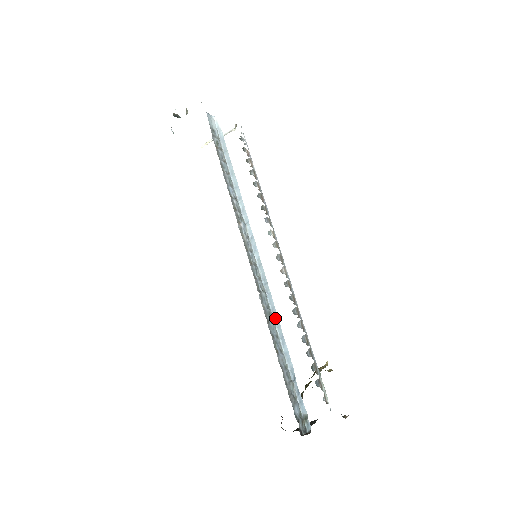
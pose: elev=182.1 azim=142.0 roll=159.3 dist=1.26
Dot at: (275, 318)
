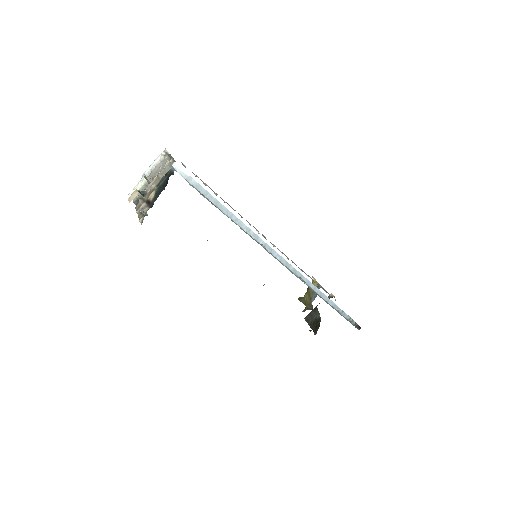
Dot at: (312, 287)
